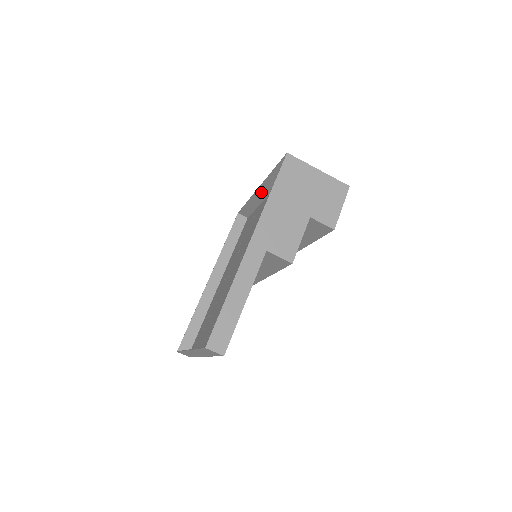
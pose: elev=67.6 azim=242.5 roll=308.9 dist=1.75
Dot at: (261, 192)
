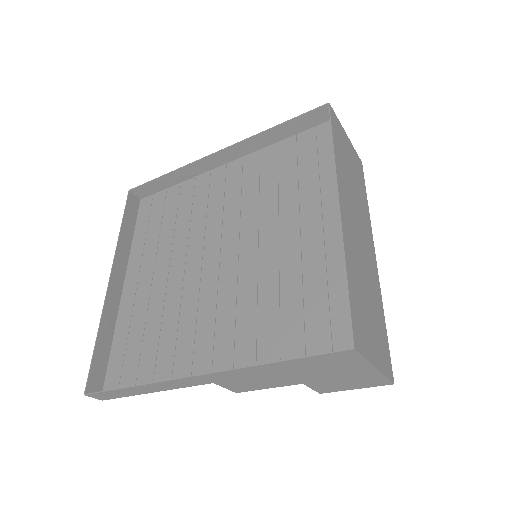
Dot at: (342, 201)
